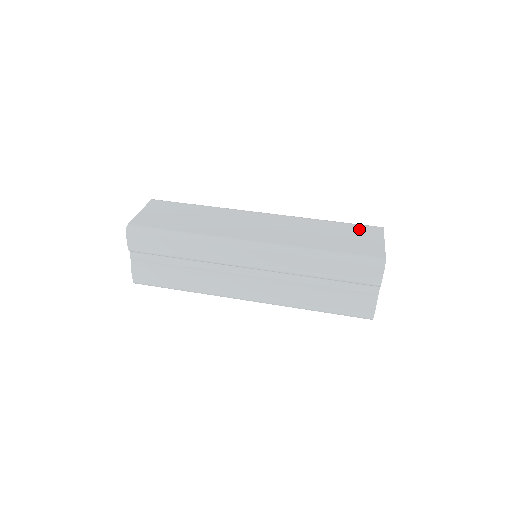
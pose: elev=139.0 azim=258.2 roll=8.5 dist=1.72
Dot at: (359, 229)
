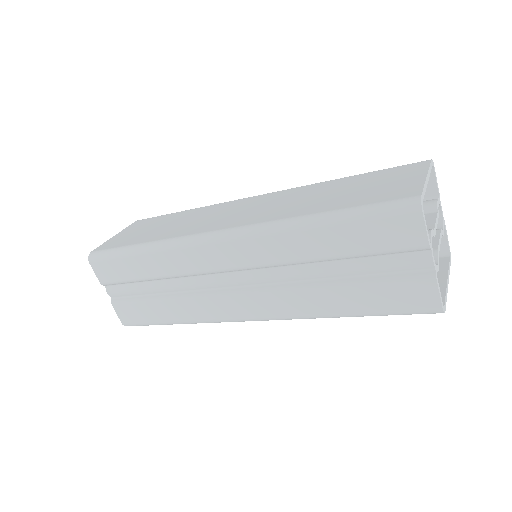
Dot at: (388, 172)
